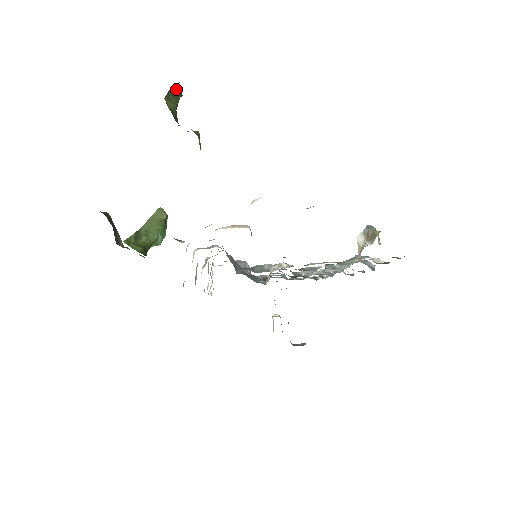
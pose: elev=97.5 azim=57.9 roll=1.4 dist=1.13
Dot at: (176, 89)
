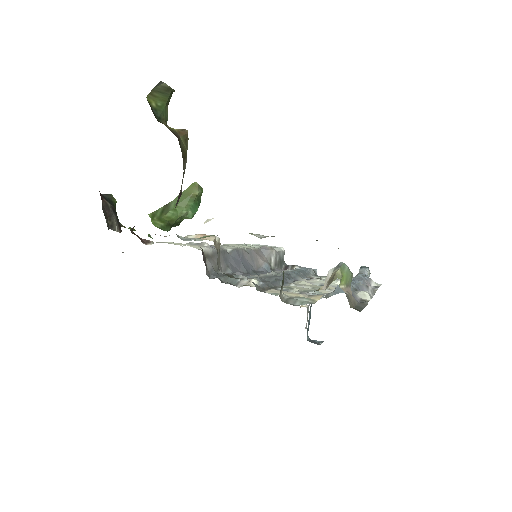
Dot at: (164, 85)
